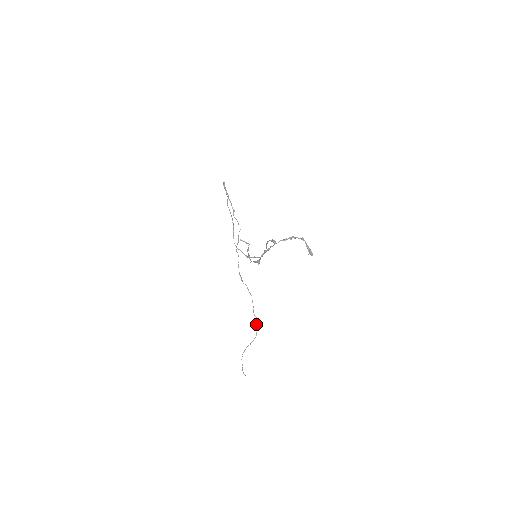
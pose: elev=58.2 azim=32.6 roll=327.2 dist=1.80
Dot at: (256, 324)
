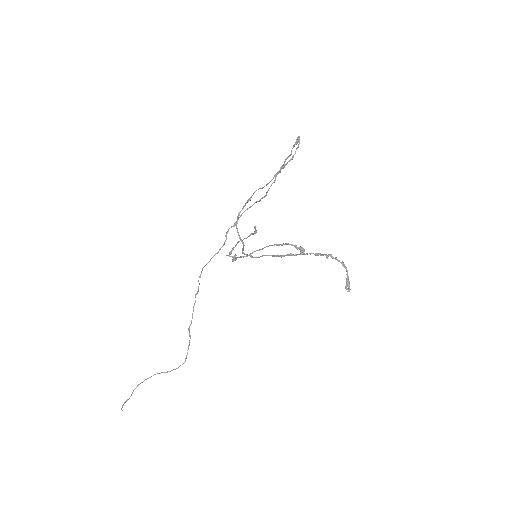
Dot at: (189, 344)
